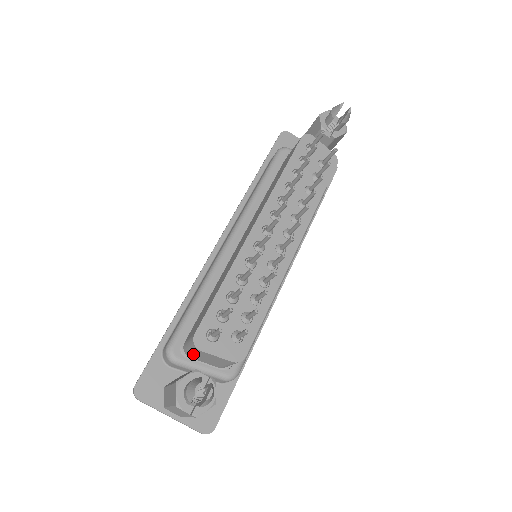
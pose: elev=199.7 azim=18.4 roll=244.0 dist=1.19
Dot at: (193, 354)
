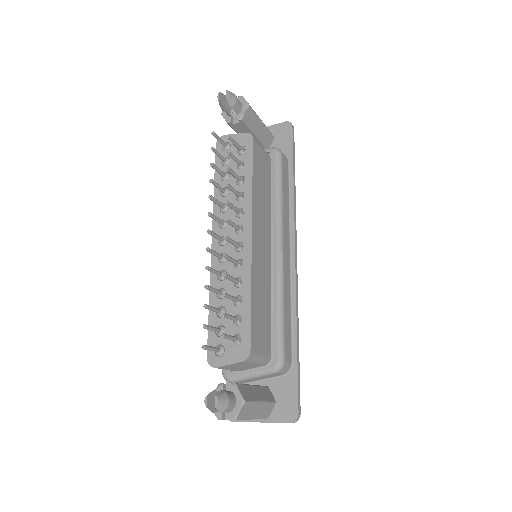
Dot at: occluded
